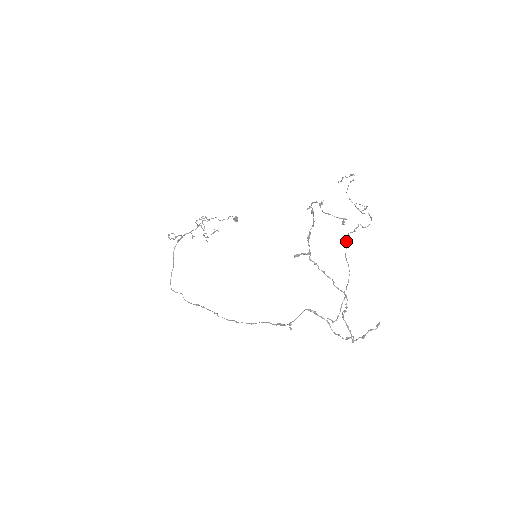
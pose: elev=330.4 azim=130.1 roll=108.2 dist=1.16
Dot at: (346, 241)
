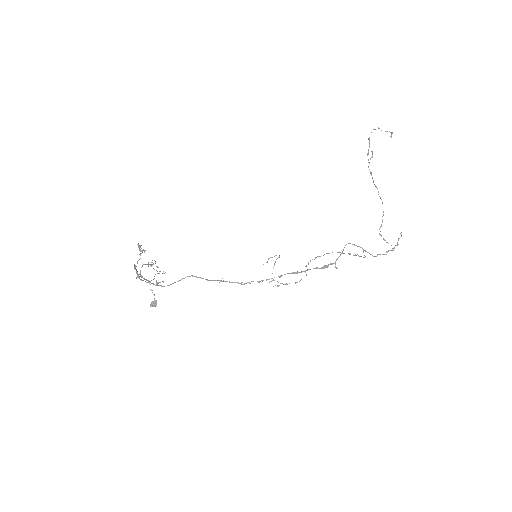
Dot at: (315, 257)
